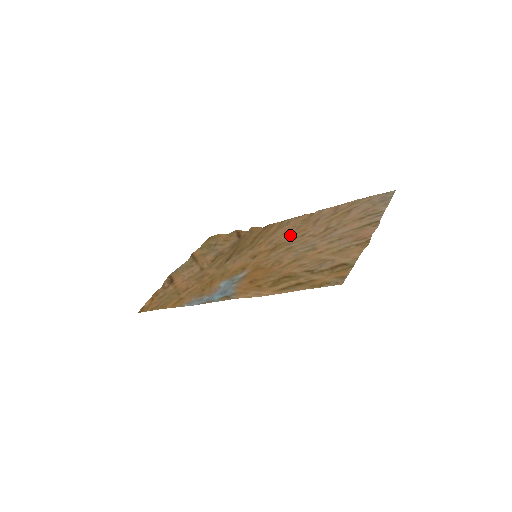
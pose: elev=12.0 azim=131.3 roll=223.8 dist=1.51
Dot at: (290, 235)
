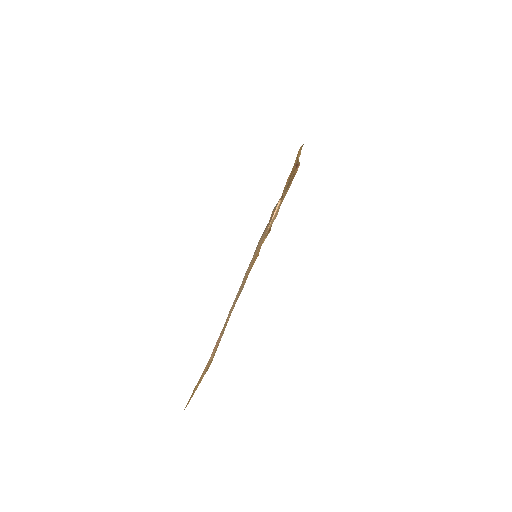
Dot at: occluded
